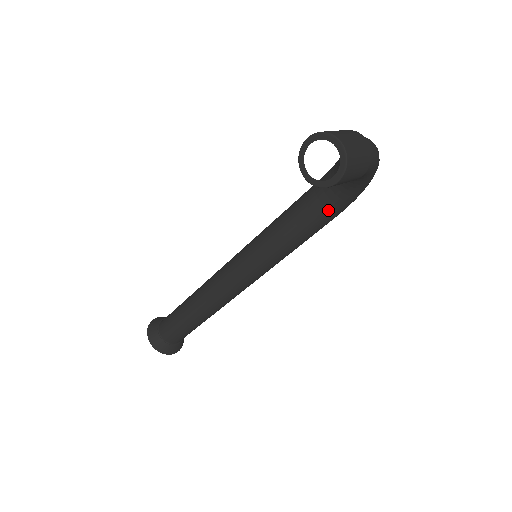
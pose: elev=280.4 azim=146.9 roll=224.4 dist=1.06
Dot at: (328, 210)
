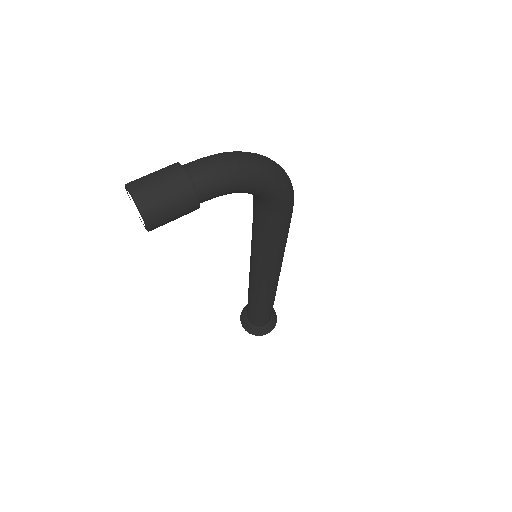
Dot at: (267, 214)
